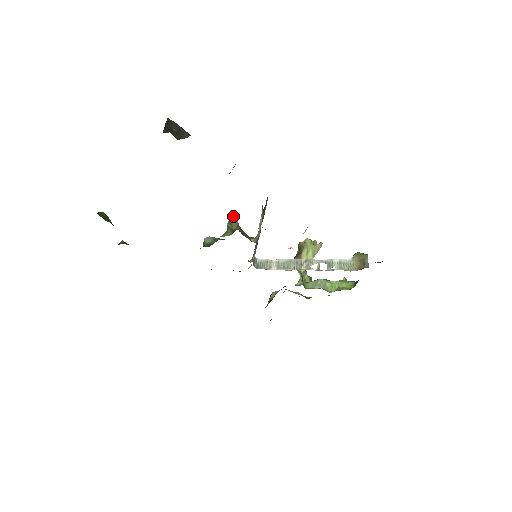
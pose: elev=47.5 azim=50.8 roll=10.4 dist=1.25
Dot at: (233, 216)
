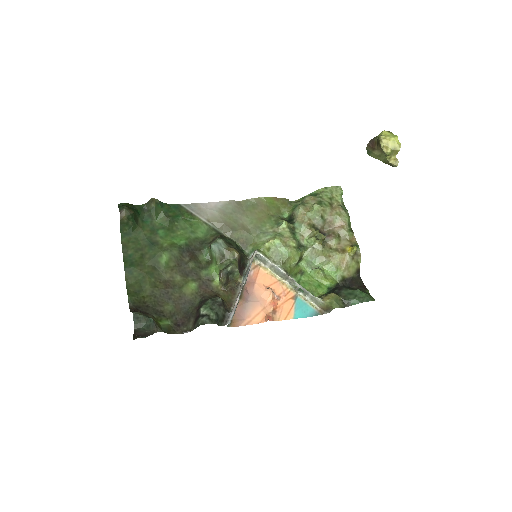
Dot at: (220, 280)
